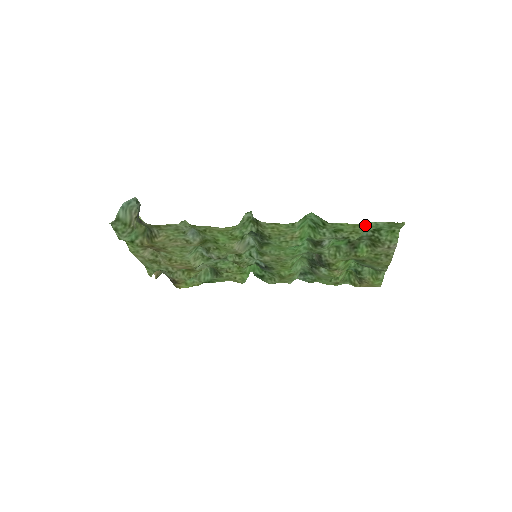
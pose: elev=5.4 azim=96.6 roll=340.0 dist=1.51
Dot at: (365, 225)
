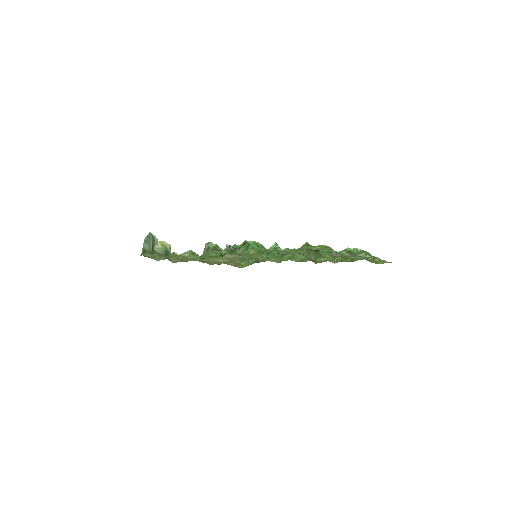
Dot at: (285, 251)
